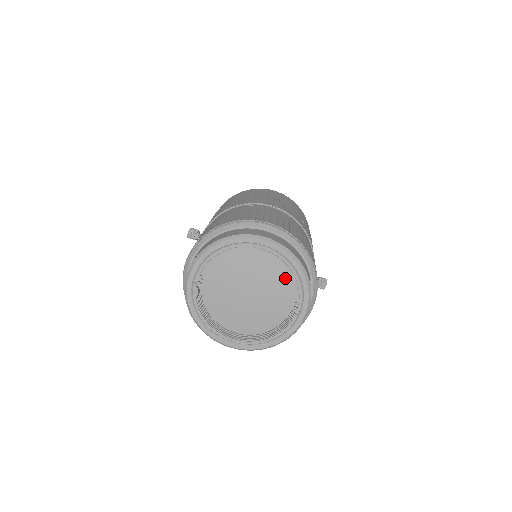
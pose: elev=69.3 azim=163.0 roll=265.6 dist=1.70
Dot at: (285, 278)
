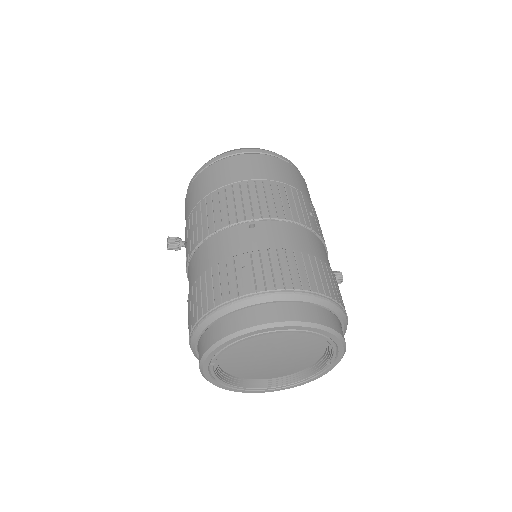
Dot at: (316, 340)
